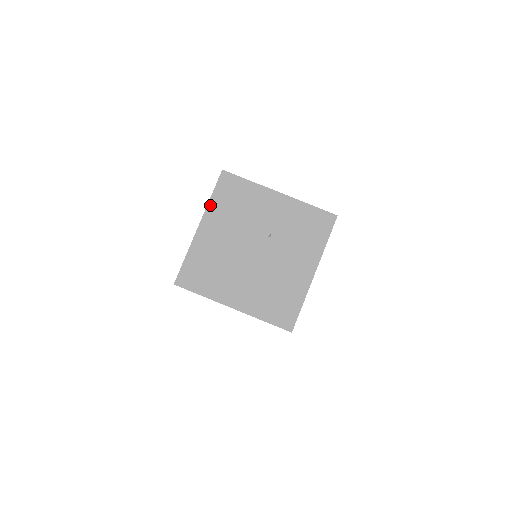
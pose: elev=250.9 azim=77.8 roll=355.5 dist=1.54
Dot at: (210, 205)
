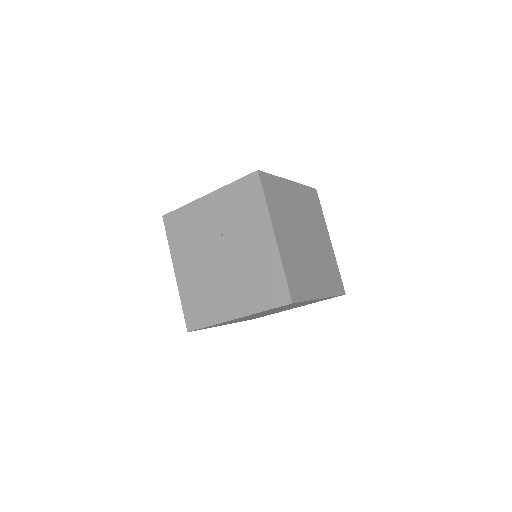
Dot at: (171, 250)
